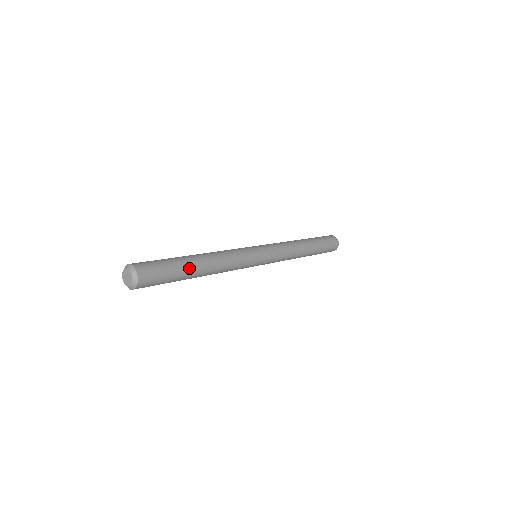
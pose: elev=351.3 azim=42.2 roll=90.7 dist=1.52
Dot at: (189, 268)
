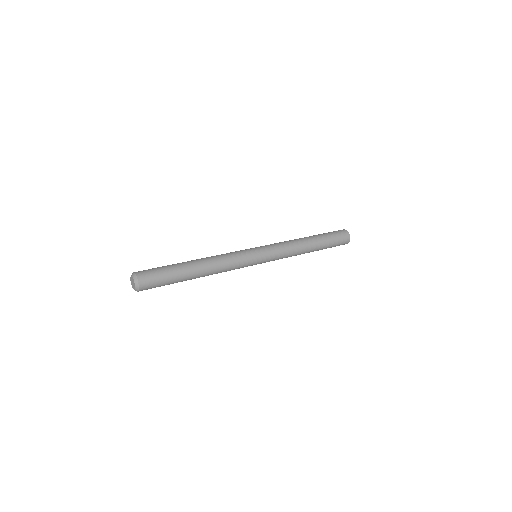
Dot at: (184, 280)
